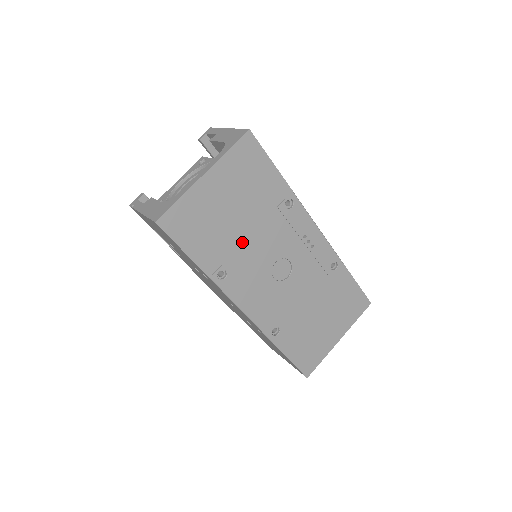
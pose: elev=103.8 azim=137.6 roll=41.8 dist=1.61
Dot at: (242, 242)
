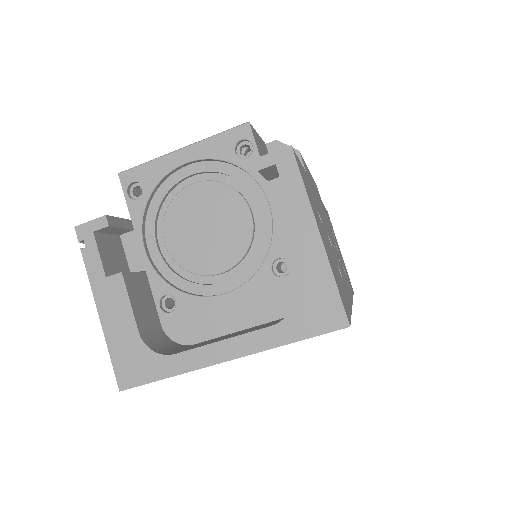
Dot at: occluded
